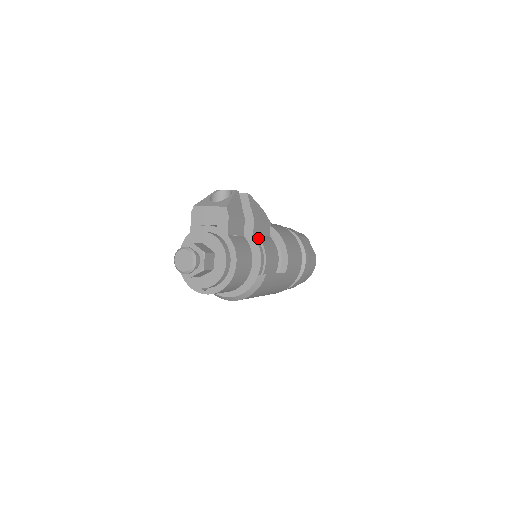
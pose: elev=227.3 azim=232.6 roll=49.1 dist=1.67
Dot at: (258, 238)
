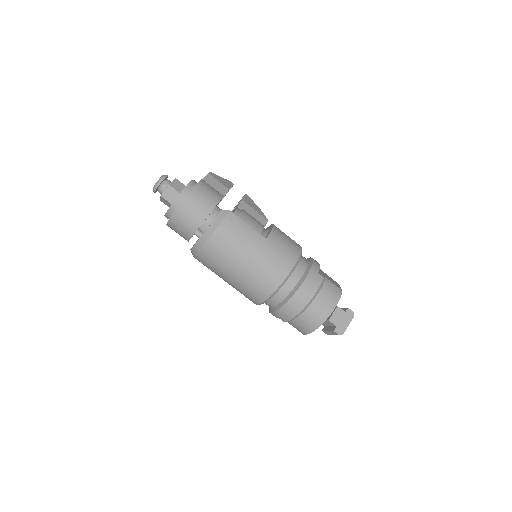
Dot at: occluded
